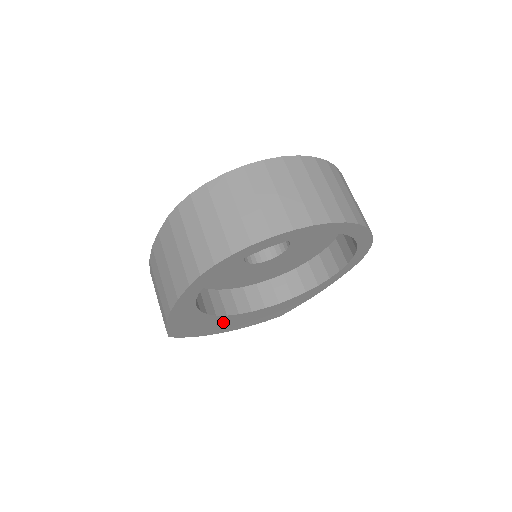
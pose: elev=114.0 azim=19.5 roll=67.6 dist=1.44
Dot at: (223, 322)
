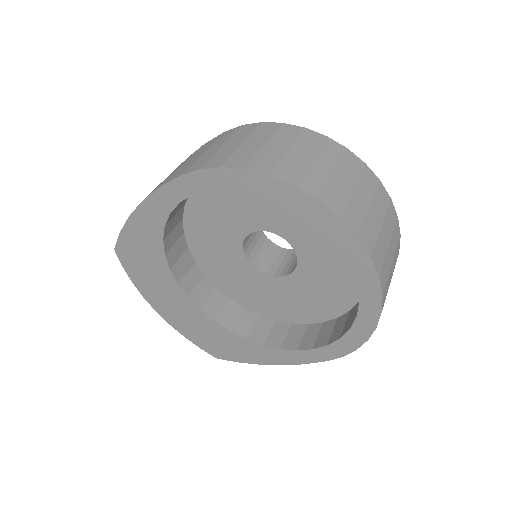
Dot at: (168, 292)
